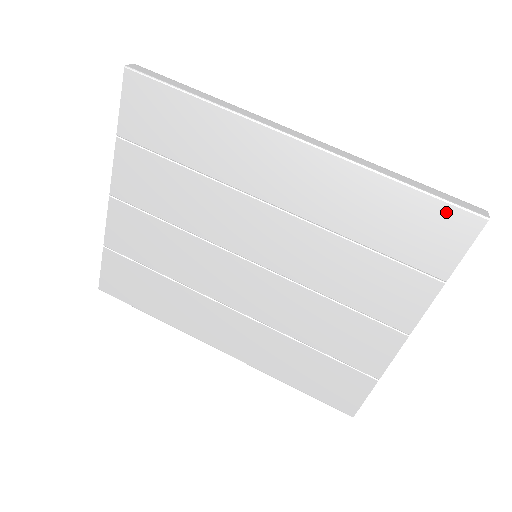
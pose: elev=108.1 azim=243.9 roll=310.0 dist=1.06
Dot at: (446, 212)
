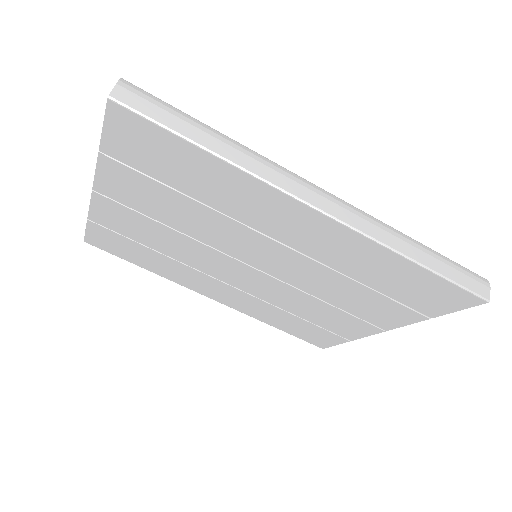
Dot at: (453, 290)
